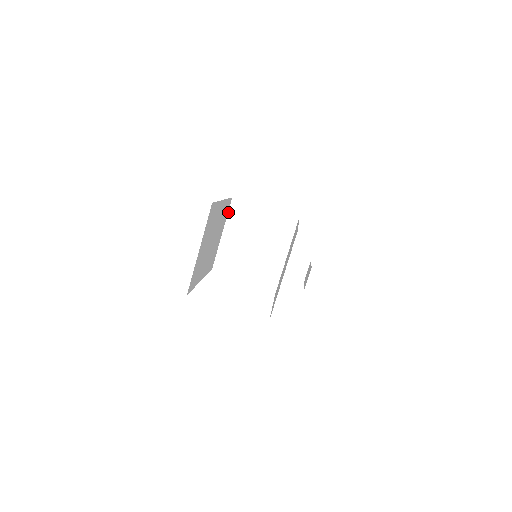
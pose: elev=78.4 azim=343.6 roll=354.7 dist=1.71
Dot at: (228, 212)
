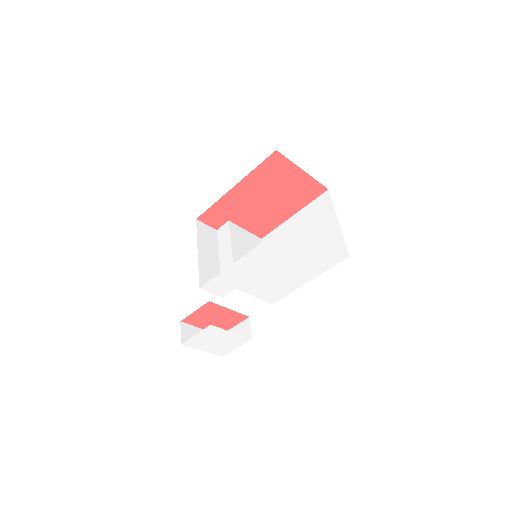
Dot at: occluded
